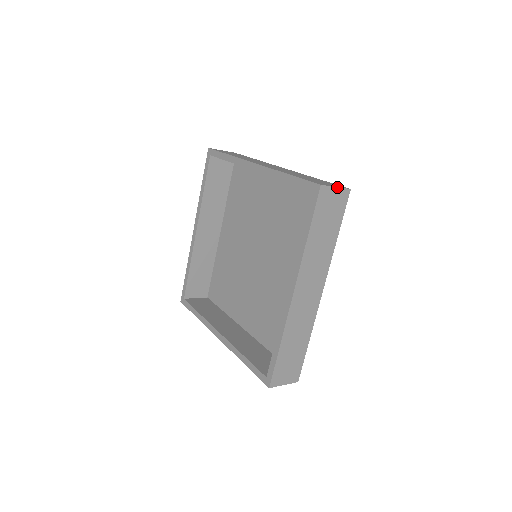
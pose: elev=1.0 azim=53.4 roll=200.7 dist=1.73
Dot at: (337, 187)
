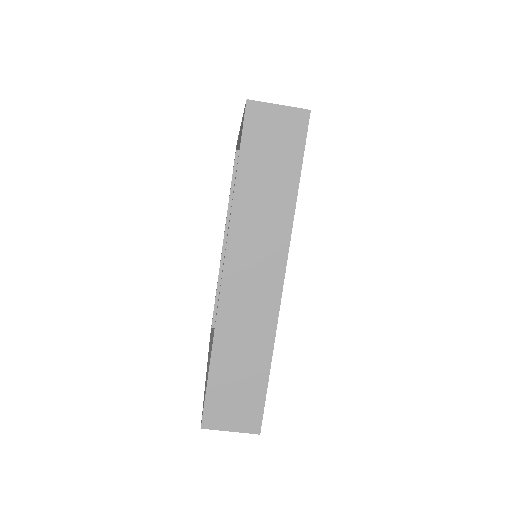
Dot at: occluded
